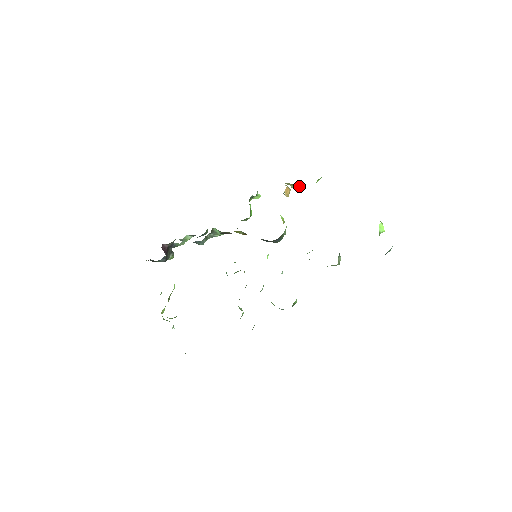
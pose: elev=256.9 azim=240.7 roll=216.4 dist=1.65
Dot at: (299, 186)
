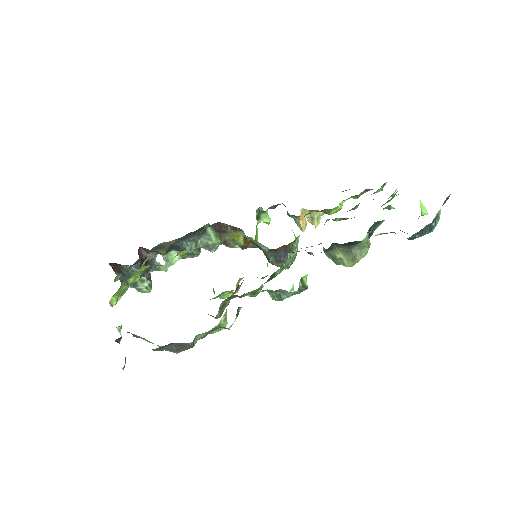
Dot at: (317, 224)
